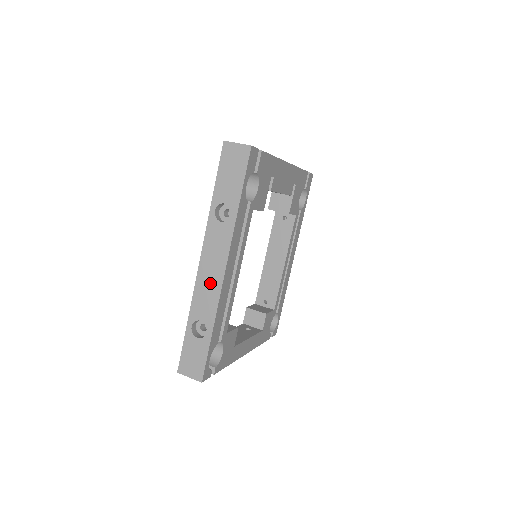
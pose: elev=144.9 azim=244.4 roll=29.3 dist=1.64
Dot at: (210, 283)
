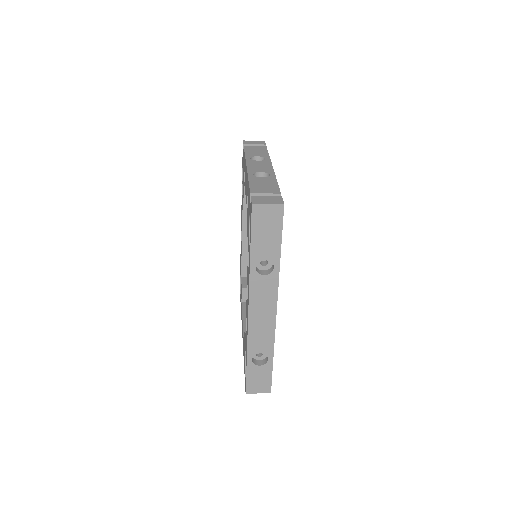
Dot at: (263, 325)
